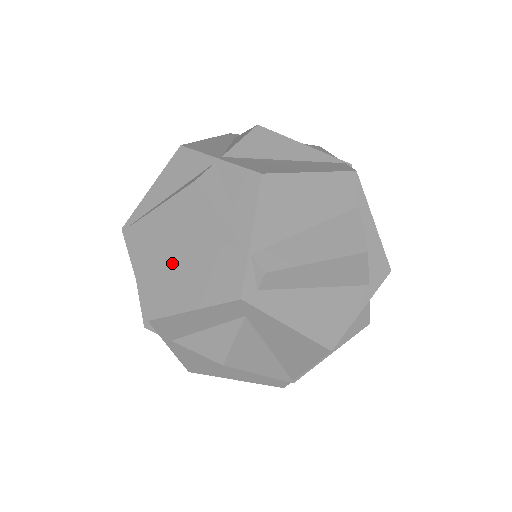
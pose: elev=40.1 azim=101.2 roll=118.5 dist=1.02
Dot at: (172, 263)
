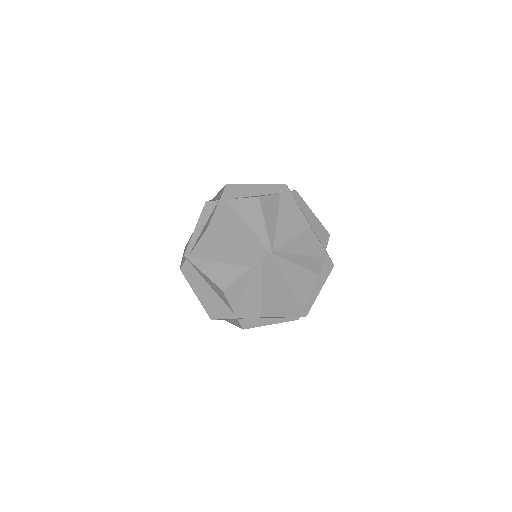
Dot at: occluded
